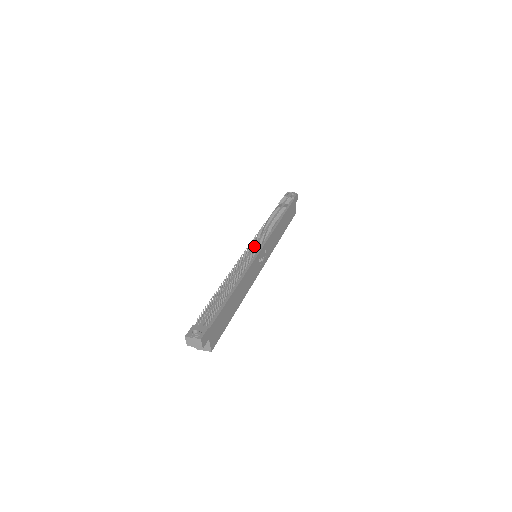
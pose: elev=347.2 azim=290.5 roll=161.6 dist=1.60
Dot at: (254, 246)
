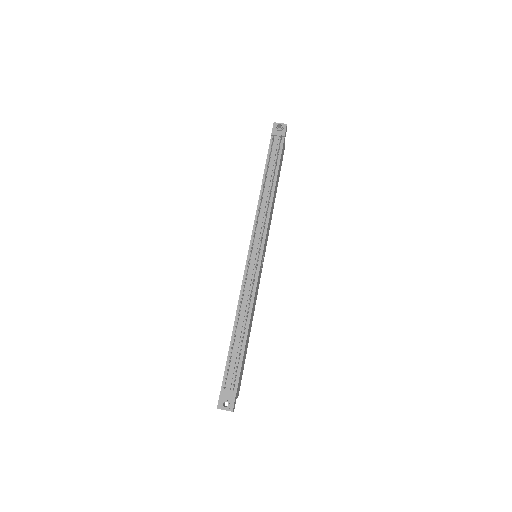
Dot at: (254, 251)
